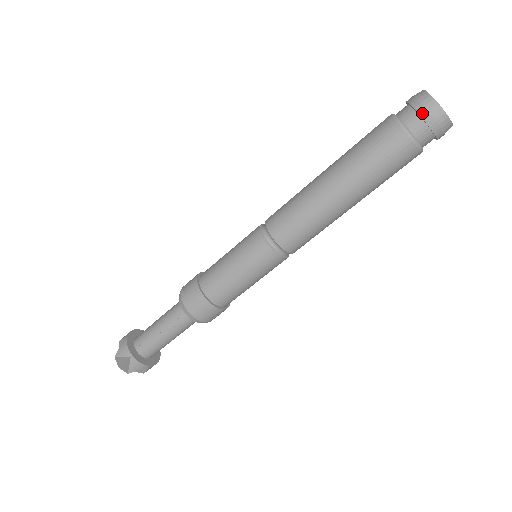
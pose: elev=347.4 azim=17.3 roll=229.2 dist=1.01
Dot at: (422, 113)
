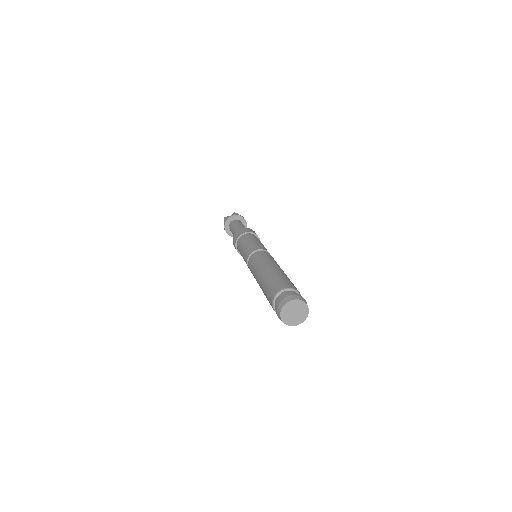
Dot at: (277, 306)
